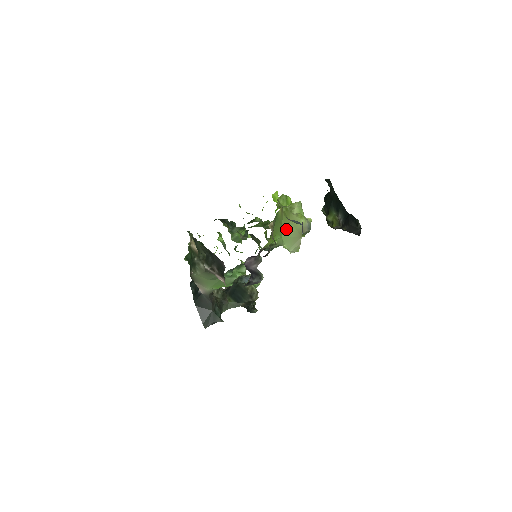
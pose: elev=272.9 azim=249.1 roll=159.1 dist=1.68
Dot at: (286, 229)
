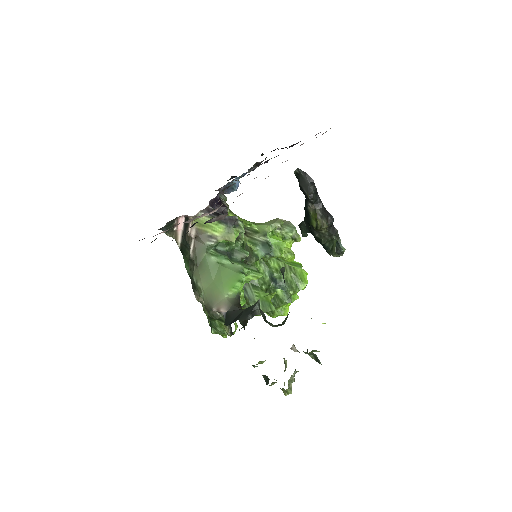
Dot at: occluded
